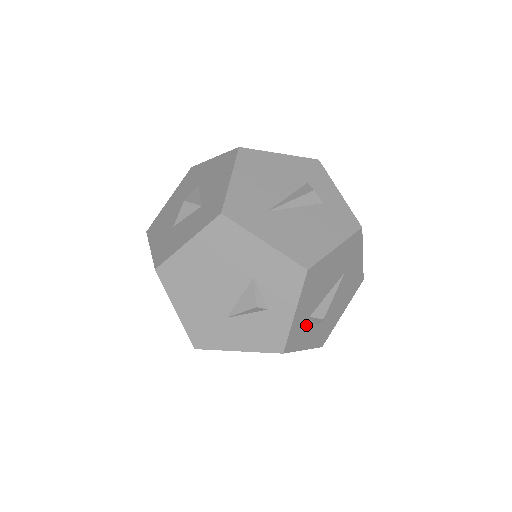
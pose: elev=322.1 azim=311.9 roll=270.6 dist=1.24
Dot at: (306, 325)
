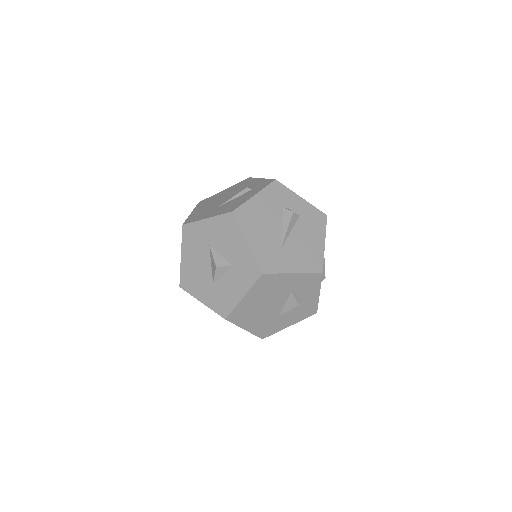
Dot at: occluded
